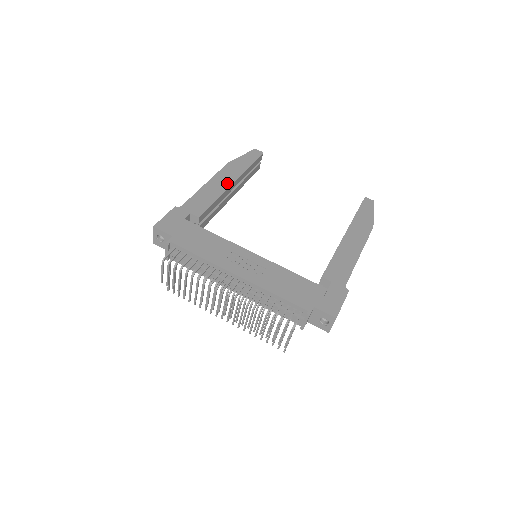
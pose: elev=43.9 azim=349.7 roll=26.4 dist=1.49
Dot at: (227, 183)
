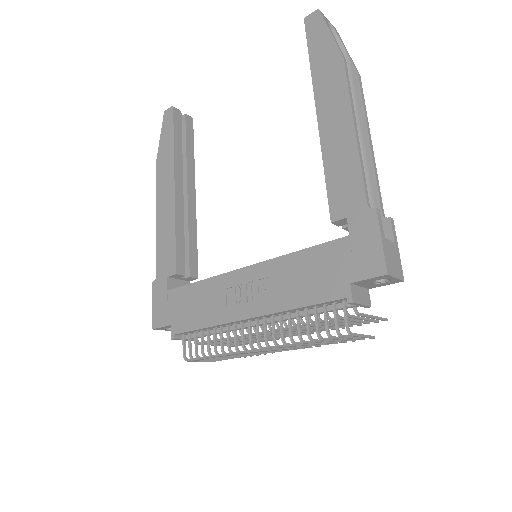
Dot at: (170, 196)
